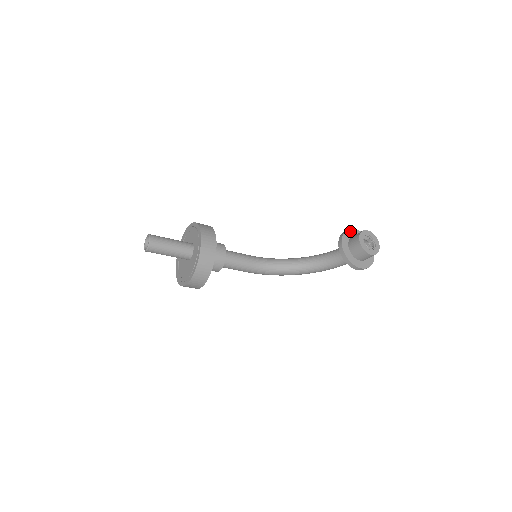
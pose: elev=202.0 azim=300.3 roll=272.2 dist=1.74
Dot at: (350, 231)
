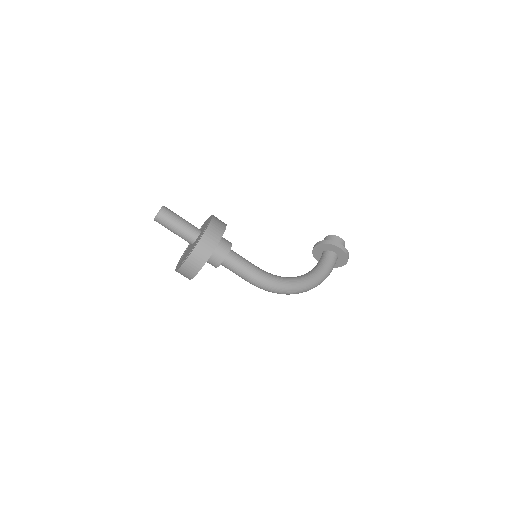
Dot at: occluded
